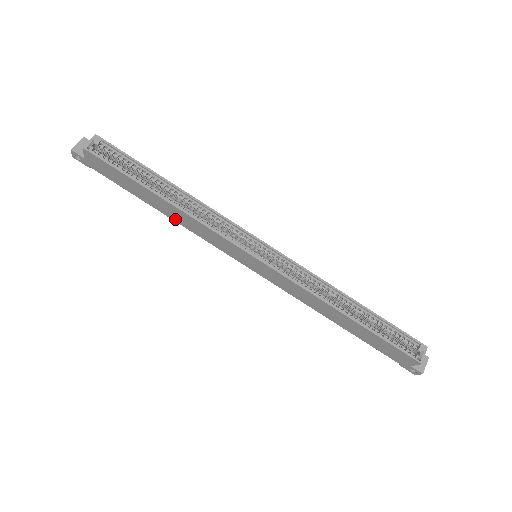
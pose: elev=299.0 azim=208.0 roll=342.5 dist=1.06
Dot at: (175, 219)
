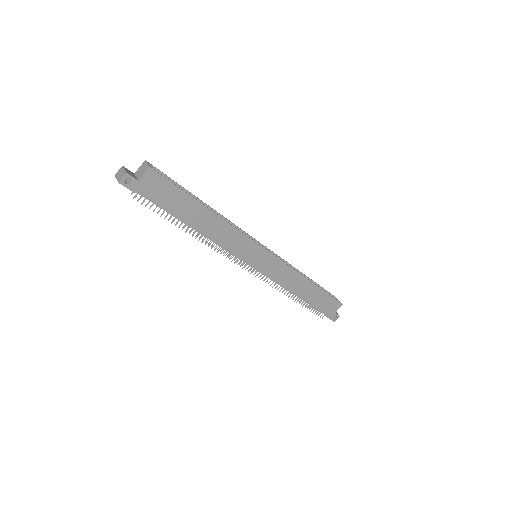
Dot at: (207, 233)
